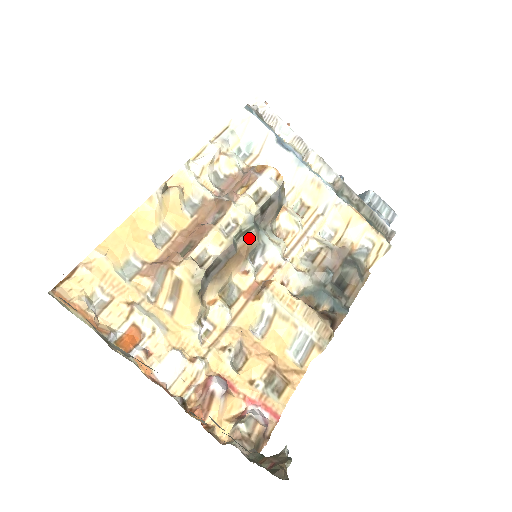
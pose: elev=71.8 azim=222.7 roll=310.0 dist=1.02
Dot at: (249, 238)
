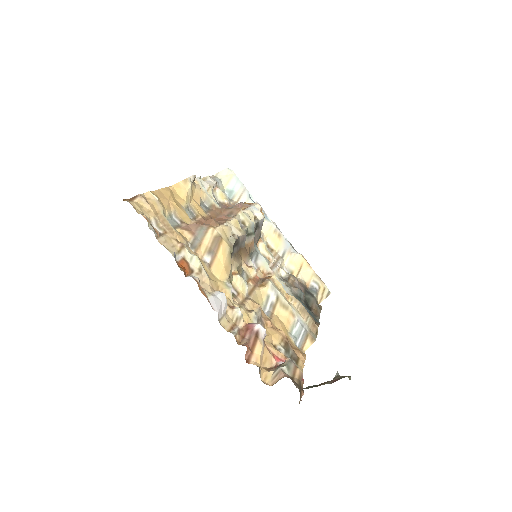
Dot at: (251, 241)
